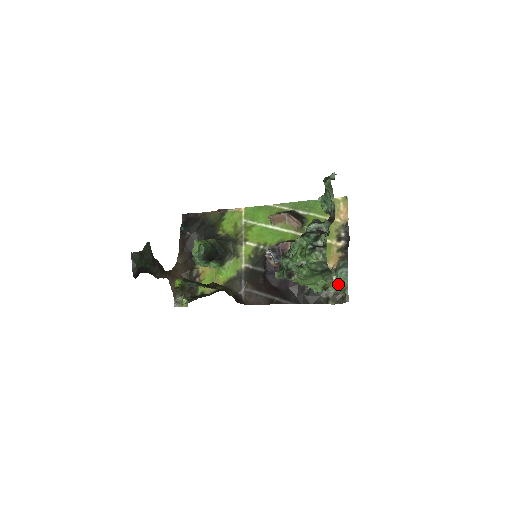
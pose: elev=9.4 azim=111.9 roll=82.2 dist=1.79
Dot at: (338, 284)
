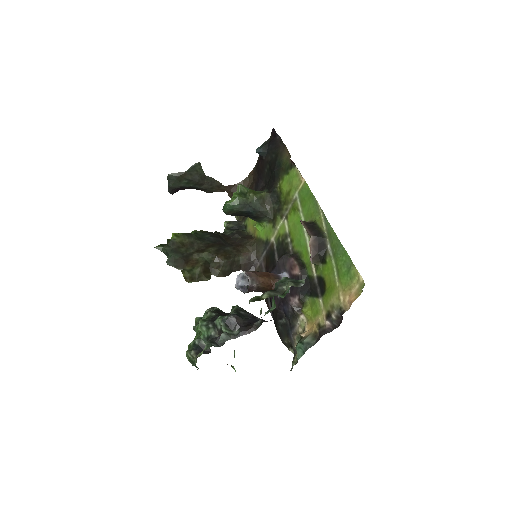
Dot at: occluded
